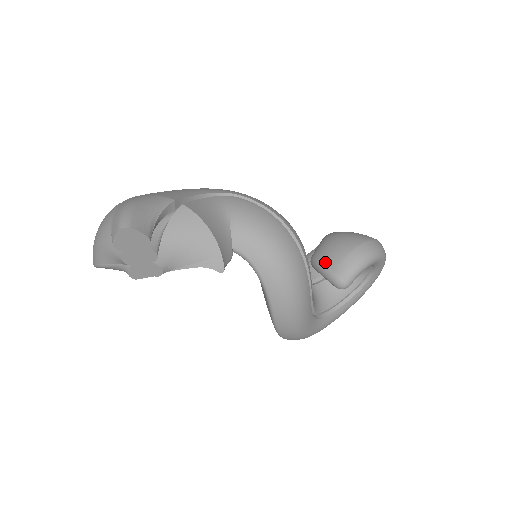
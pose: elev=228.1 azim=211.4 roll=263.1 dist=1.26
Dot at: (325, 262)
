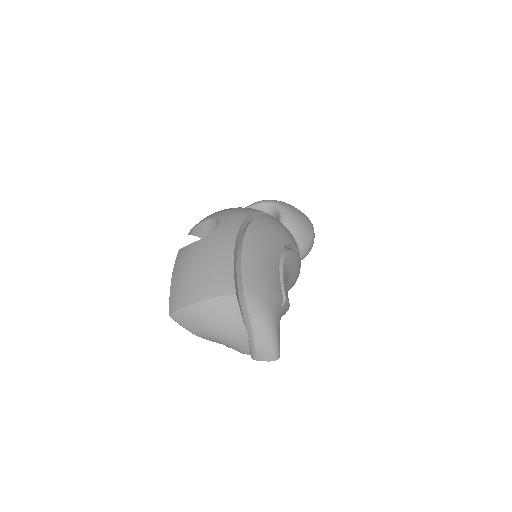
Dot at: occluded
